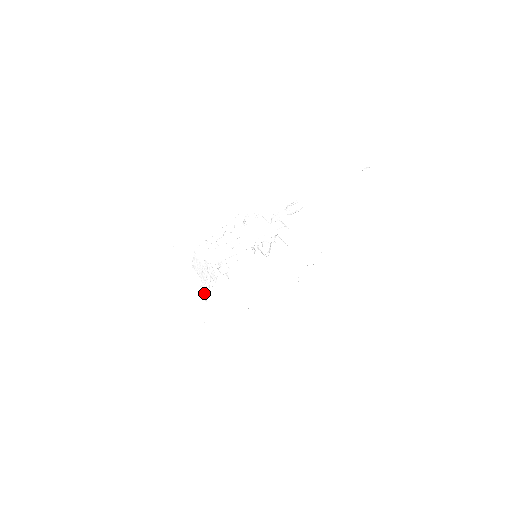
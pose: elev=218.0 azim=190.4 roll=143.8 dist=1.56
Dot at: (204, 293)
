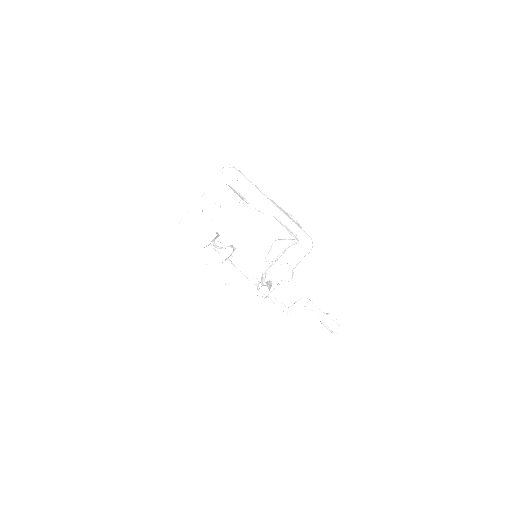
Dot at: occluded
